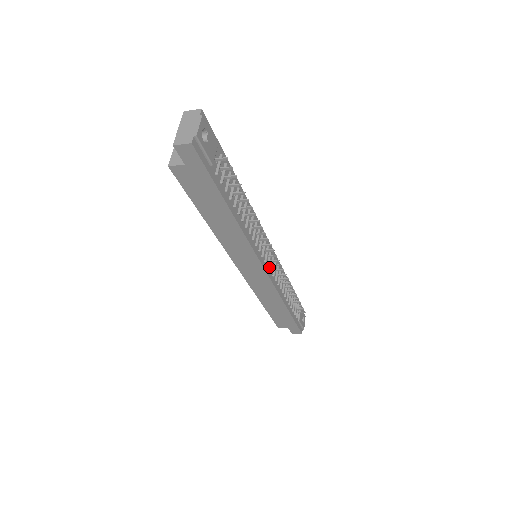
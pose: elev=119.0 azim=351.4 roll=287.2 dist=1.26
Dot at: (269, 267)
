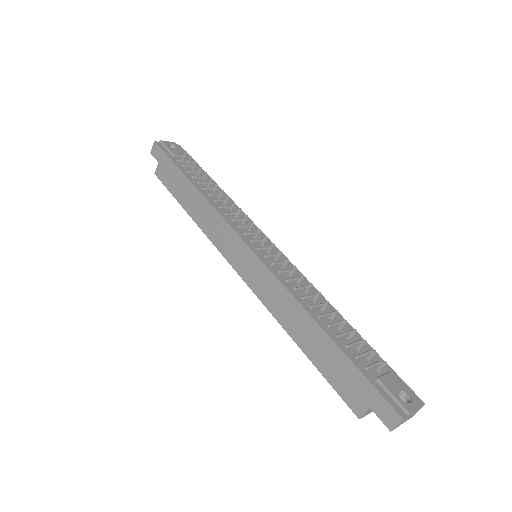
Dot at: (264, 254)
